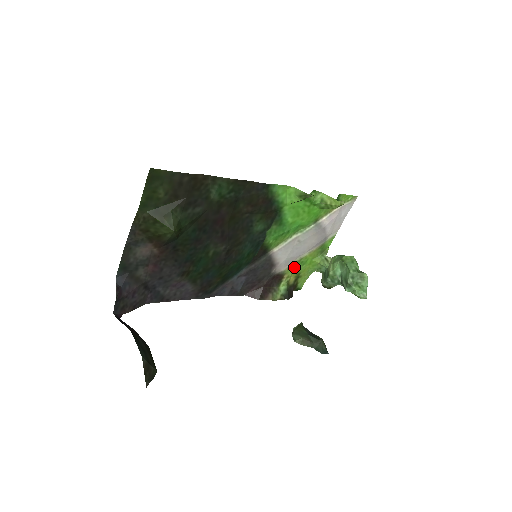
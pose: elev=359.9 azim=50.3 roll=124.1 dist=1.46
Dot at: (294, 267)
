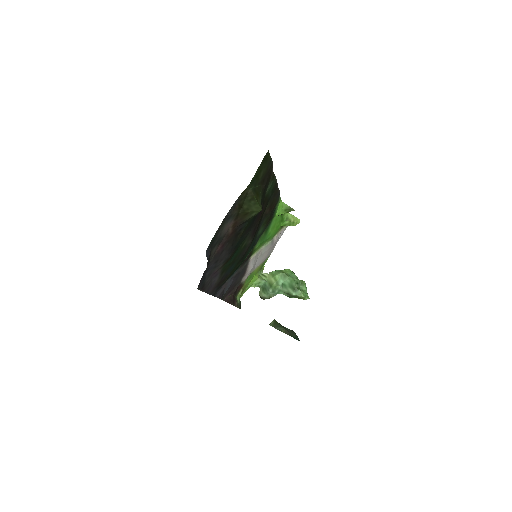
Dot at: (247, 279)
